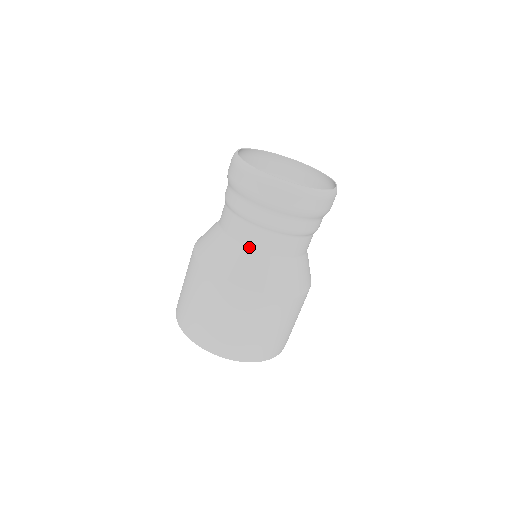
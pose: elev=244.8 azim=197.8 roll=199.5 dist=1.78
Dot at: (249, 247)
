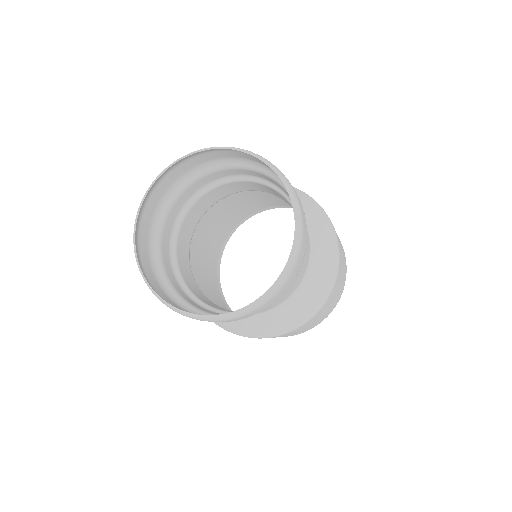
Dot at: (271, 309)
